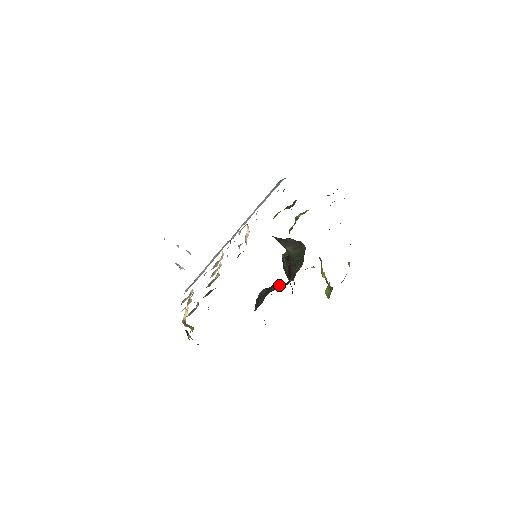
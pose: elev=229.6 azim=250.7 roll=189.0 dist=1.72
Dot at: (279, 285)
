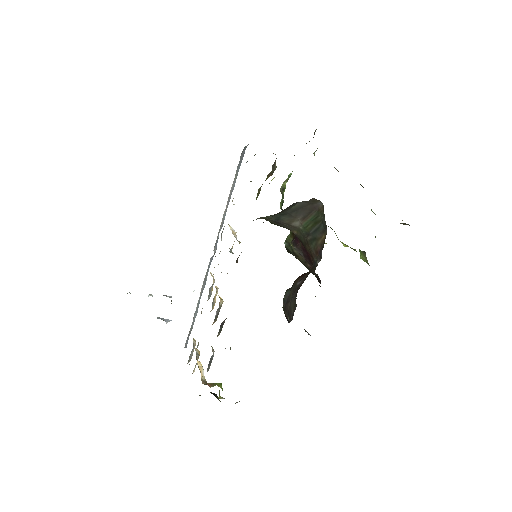
Dot at: (304, 275)
